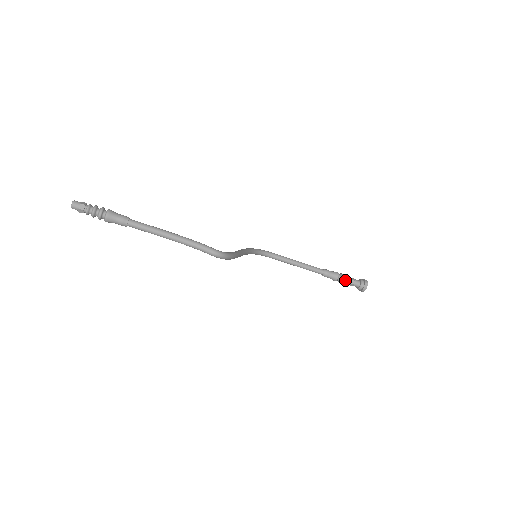
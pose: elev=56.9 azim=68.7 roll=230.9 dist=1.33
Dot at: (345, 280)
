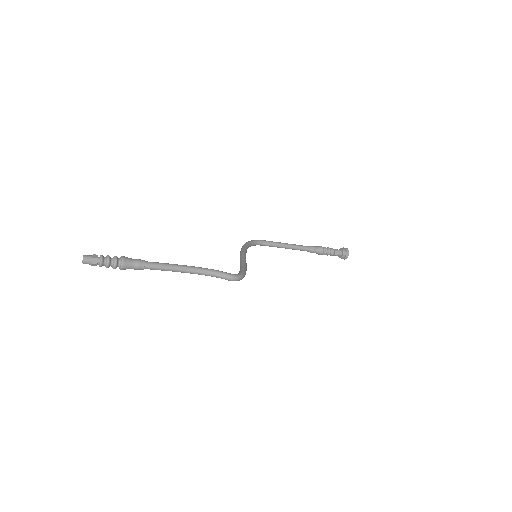
Dot at: (329, 253)
